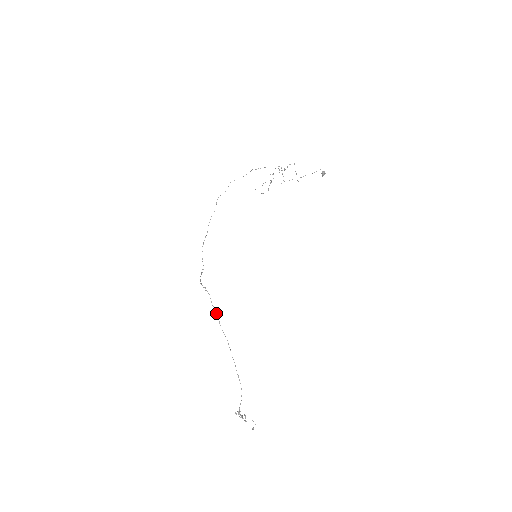
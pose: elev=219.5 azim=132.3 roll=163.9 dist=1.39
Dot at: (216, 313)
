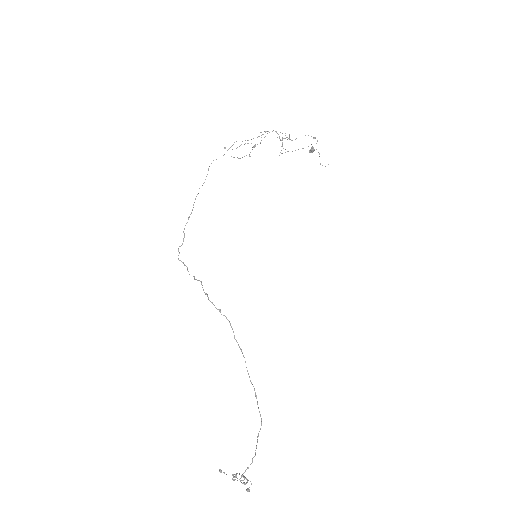
Dot at: (242, 352)
